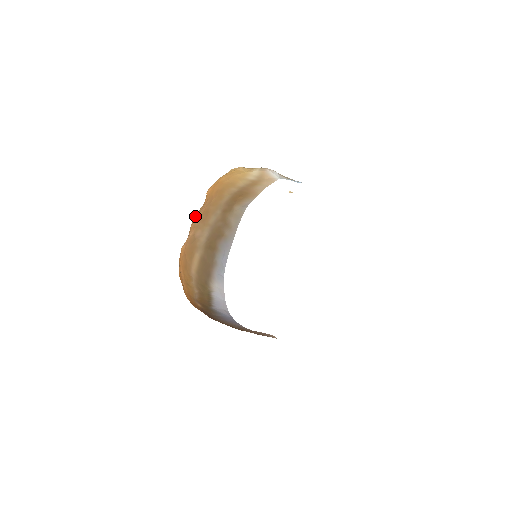
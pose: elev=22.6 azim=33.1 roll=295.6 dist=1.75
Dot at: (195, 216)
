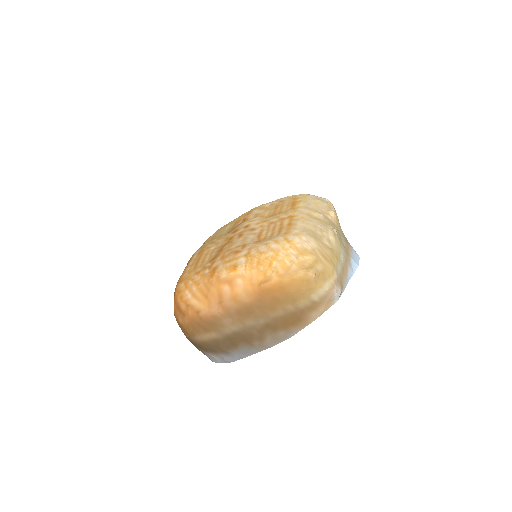
Dot at: (233, 292)
